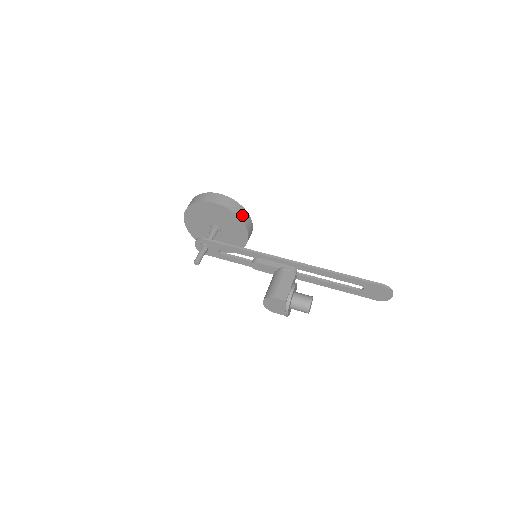
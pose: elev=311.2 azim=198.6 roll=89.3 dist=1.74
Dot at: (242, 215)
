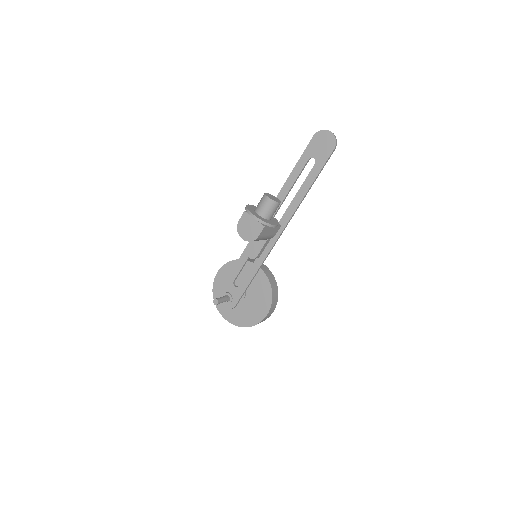
Dot at: occluded
